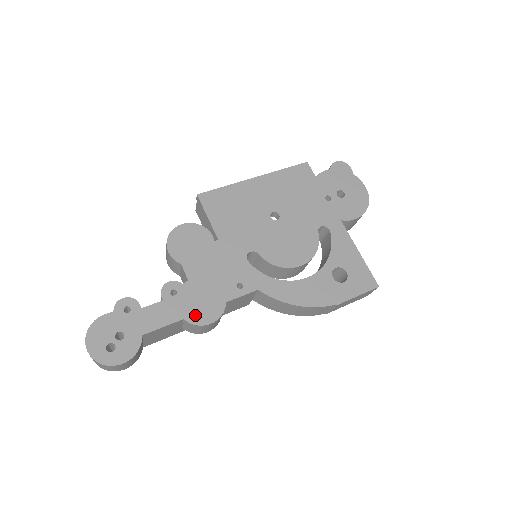
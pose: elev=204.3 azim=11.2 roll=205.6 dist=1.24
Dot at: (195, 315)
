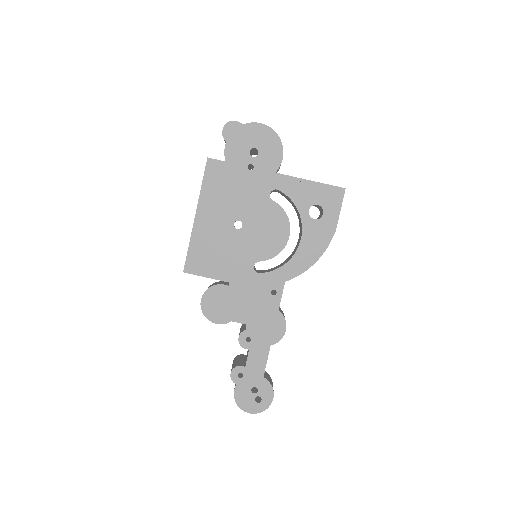
Dot at: (273, 337)
